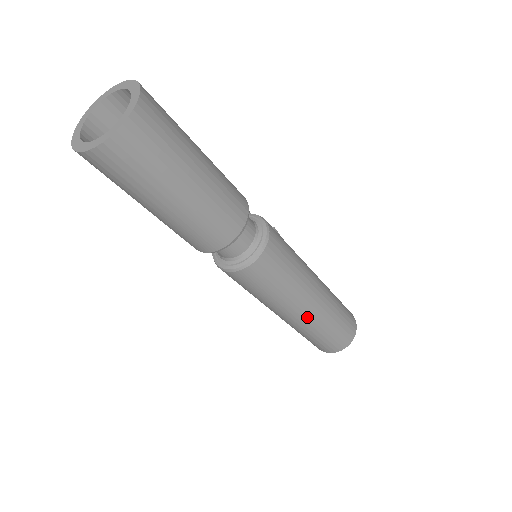
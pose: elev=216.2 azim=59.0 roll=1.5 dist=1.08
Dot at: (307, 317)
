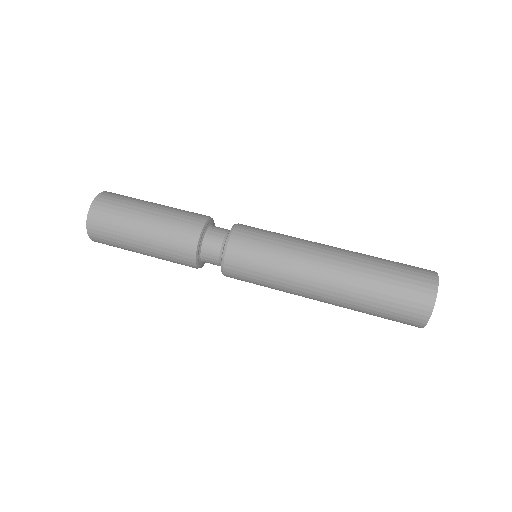
Dot at: (336, 267)
